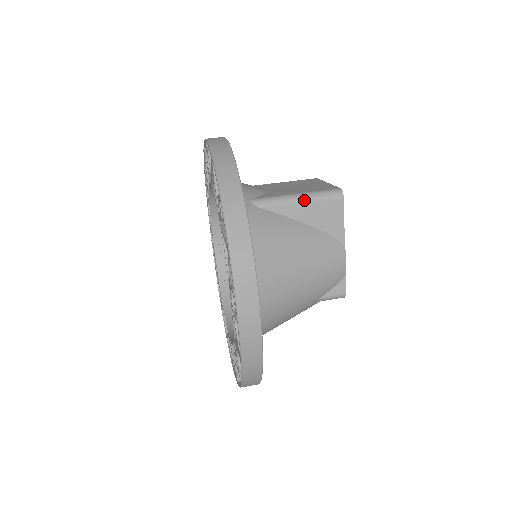
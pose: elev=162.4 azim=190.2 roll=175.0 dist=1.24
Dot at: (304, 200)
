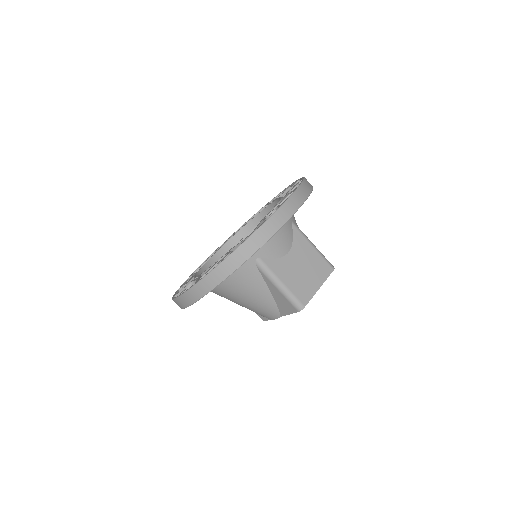
Dot at: (280, 290)
